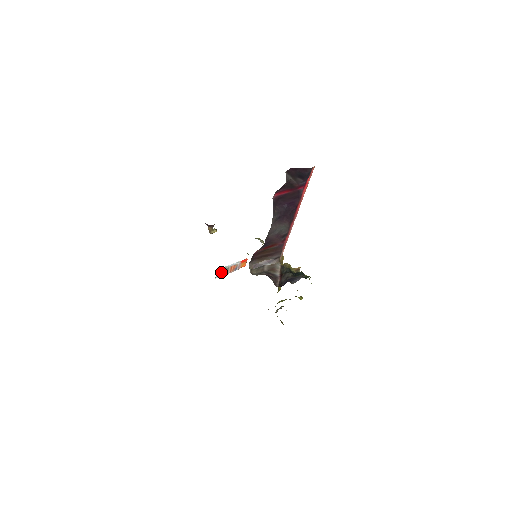
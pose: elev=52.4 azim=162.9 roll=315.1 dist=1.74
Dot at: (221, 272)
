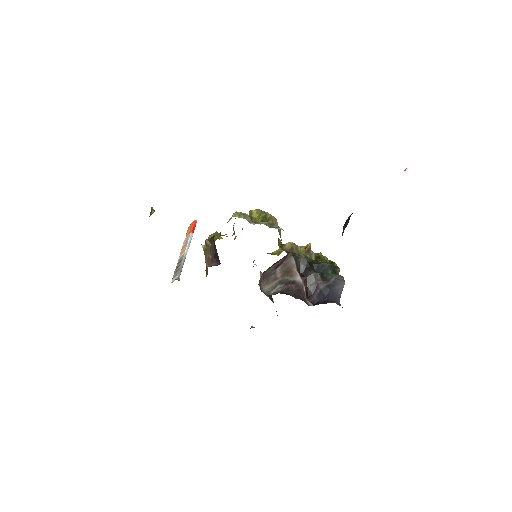
Dot at: occluded
